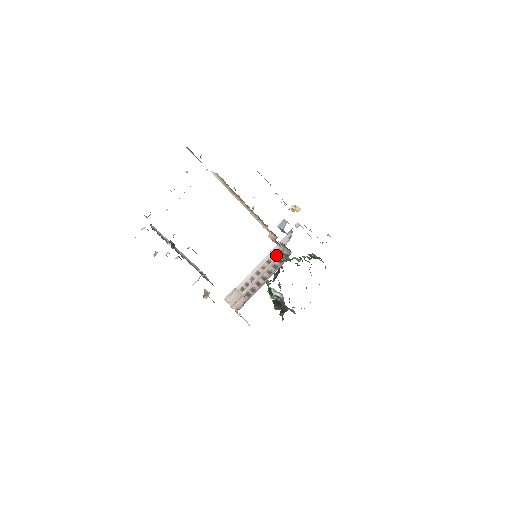
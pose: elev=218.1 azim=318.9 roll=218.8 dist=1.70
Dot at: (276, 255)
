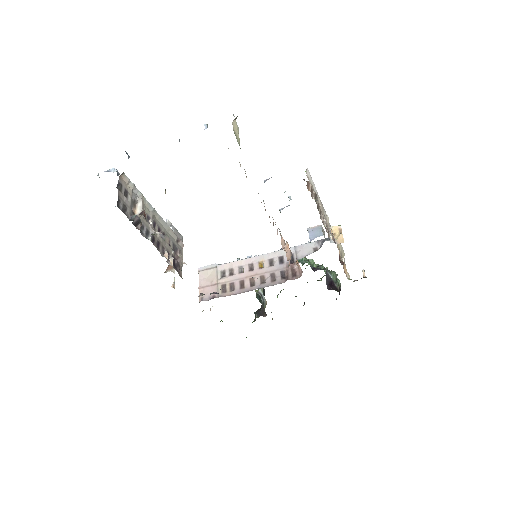
Dot at: (284, 261)
